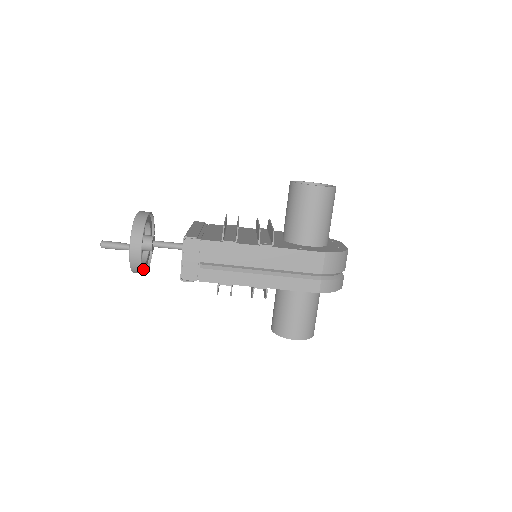
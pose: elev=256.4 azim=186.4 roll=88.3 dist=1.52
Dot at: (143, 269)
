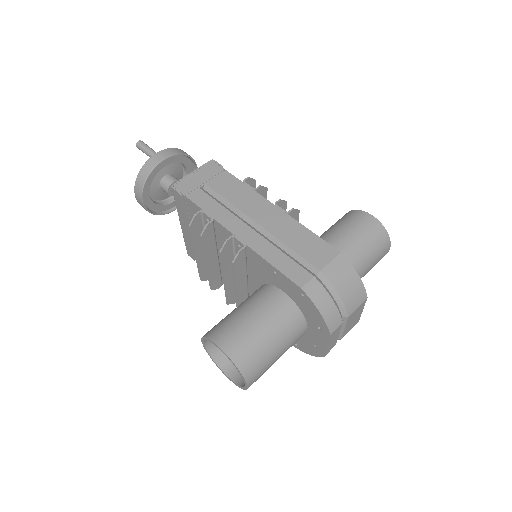
Dot at: (145, 194)
